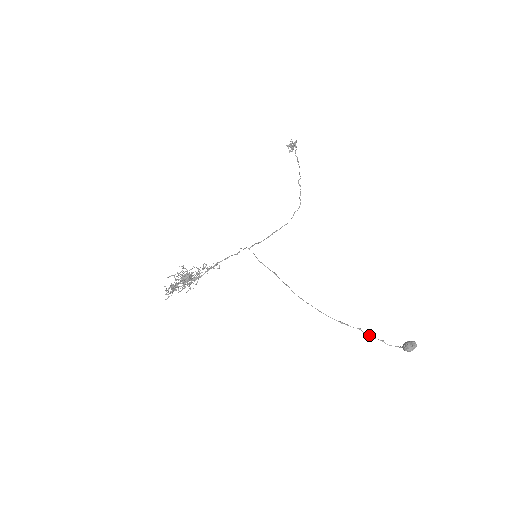
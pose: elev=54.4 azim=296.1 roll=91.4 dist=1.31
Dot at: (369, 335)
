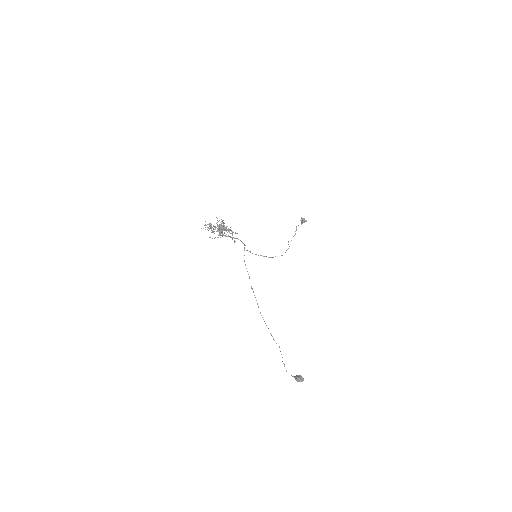
Dot at: occluded
